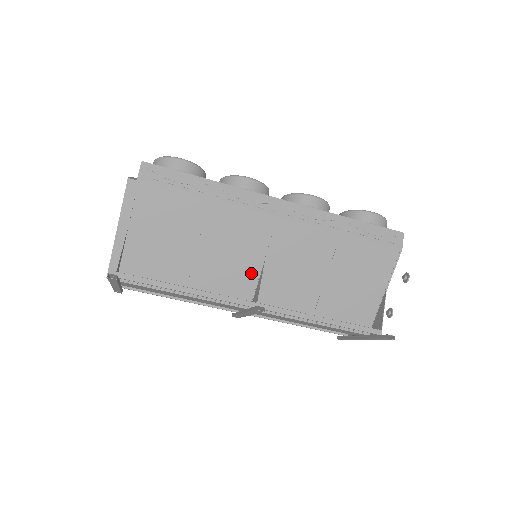
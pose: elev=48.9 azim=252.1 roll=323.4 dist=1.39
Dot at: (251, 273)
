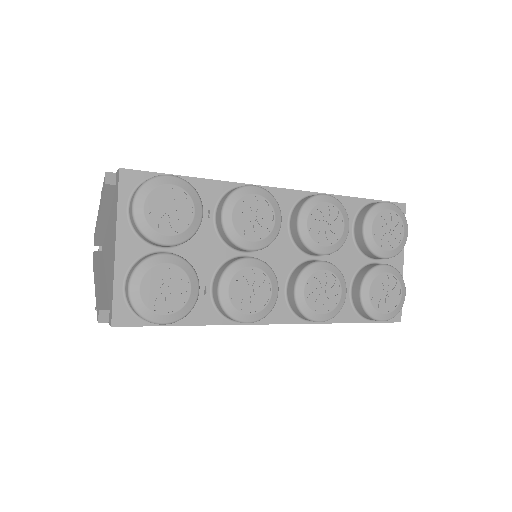
Dot at: occluded
